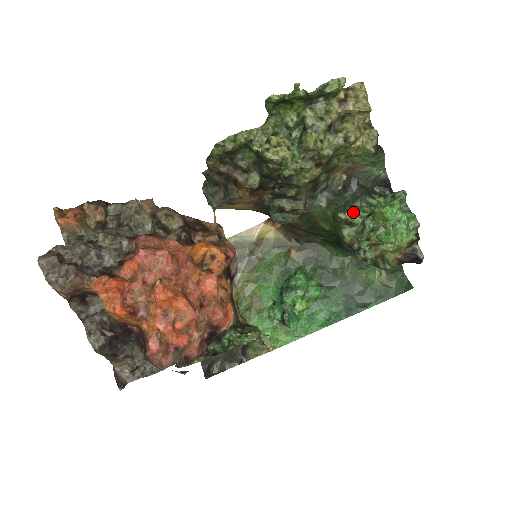
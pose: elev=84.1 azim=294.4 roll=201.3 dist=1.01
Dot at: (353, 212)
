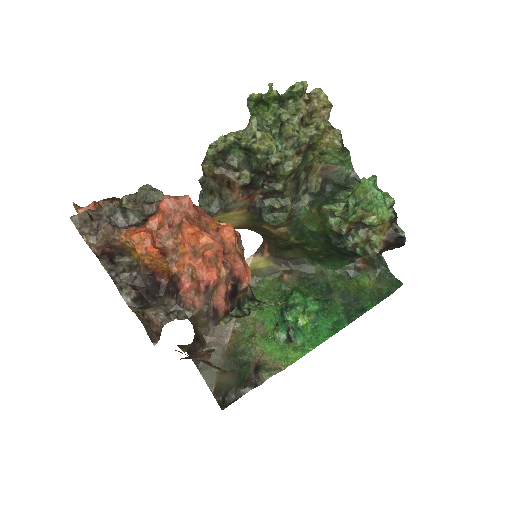
Dot at: (335, 204)
